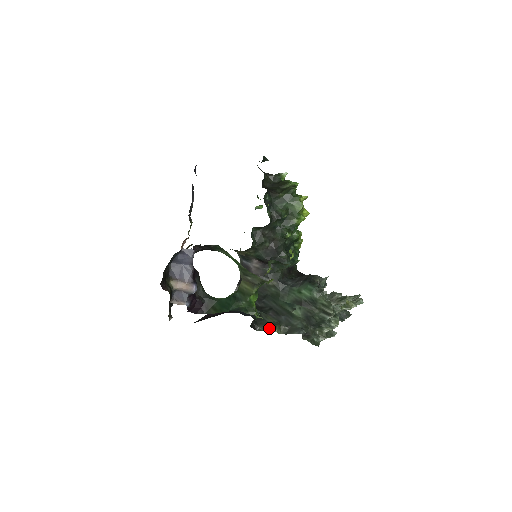
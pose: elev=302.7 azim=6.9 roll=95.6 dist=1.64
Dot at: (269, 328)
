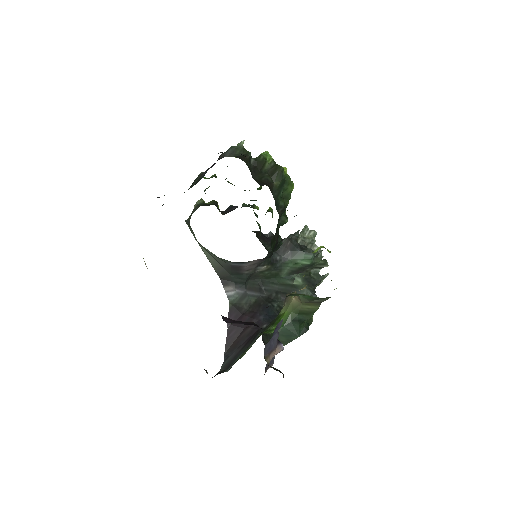
Dot at: occluded
